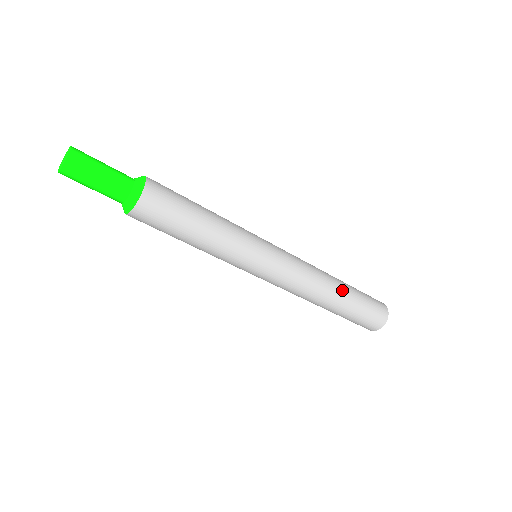
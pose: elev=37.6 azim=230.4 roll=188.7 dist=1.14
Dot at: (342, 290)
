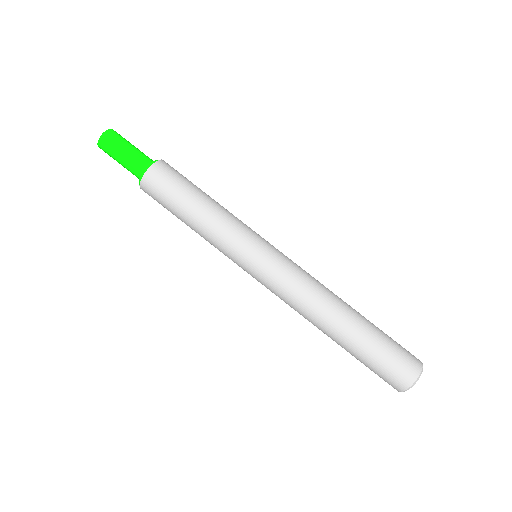
Dot at: (351, 317)
